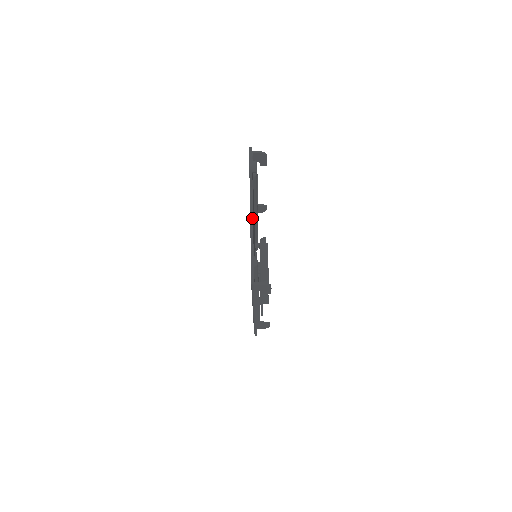
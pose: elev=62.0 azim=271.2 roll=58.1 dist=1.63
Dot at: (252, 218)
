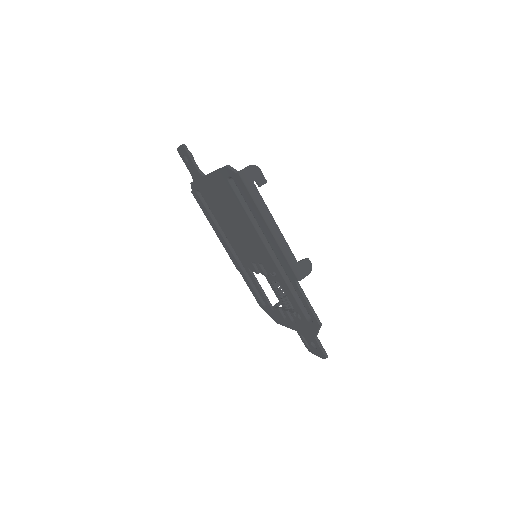
Dot at: (211, 173)
